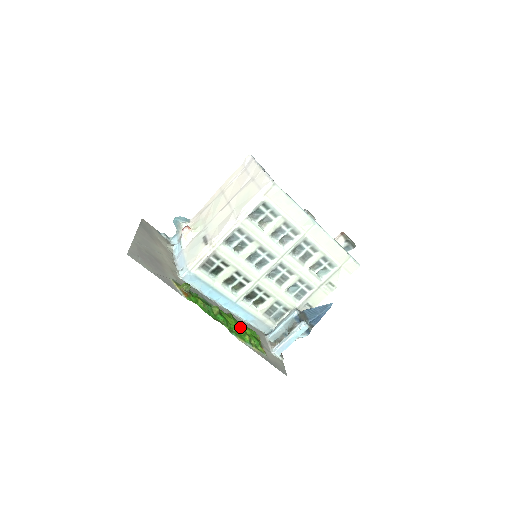
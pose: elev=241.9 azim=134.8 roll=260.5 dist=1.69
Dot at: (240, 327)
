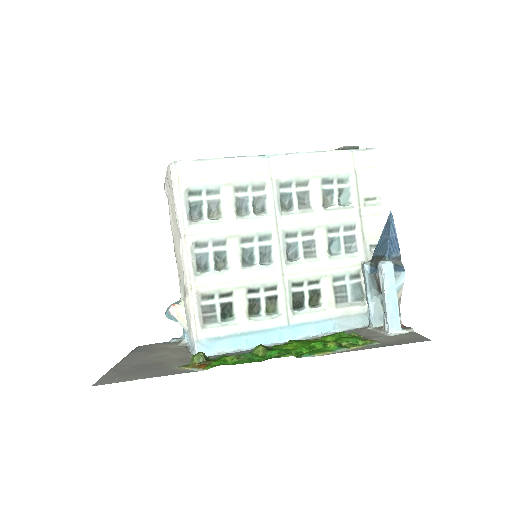
Dot at: (312, 342)
